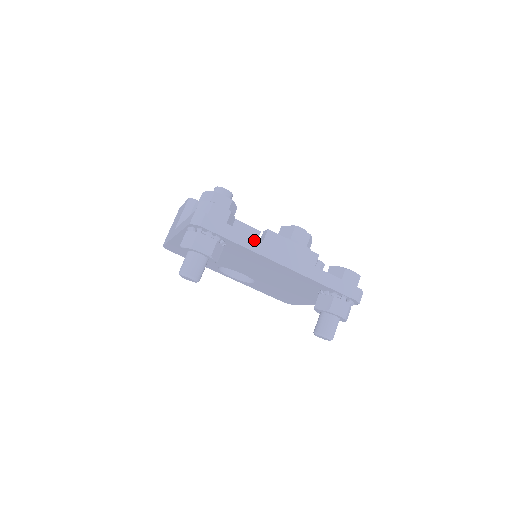
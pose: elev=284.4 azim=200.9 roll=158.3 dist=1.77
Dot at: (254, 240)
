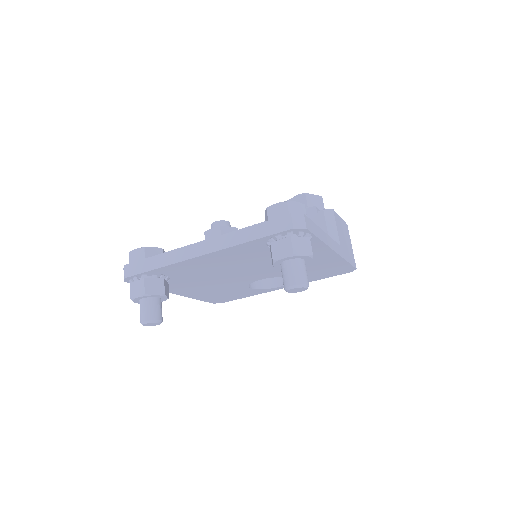
Dot at: (168, 255)
